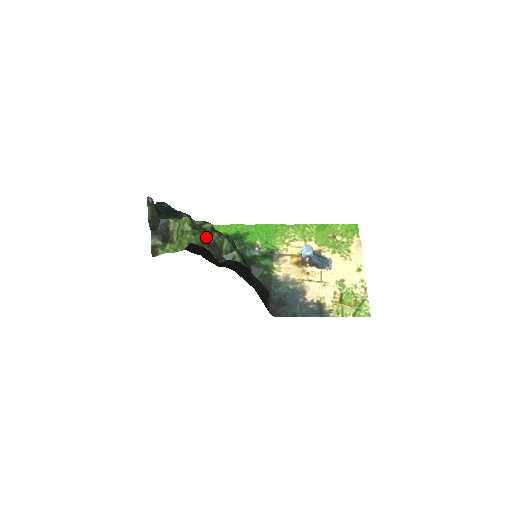
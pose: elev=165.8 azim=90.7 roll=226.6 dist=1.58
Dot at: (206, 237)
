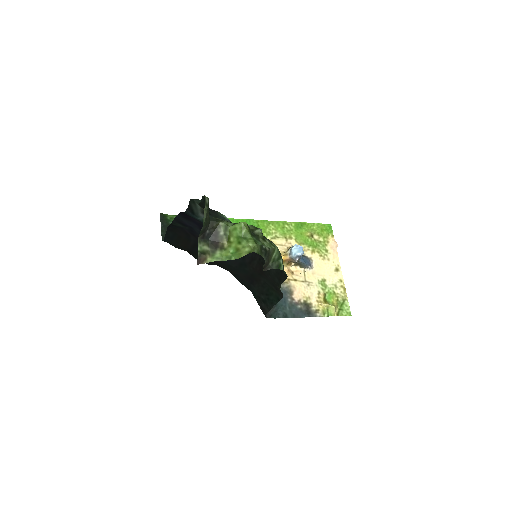
Dot at: (263, 245)
